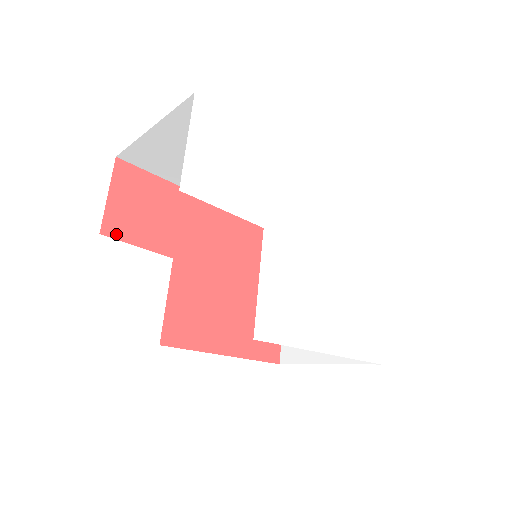
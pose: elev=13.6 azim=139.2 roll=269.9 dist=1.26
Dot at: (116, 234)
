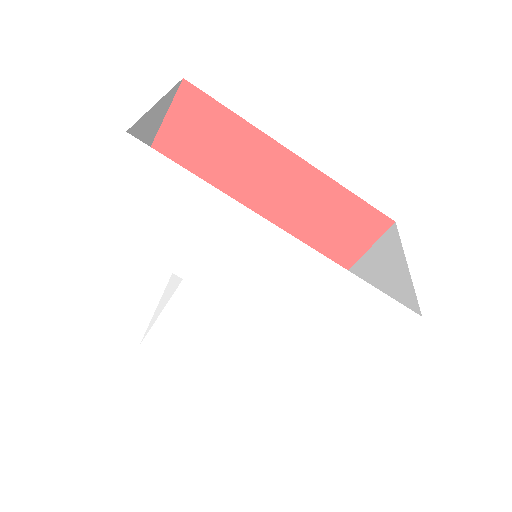
Dot at: occluded
